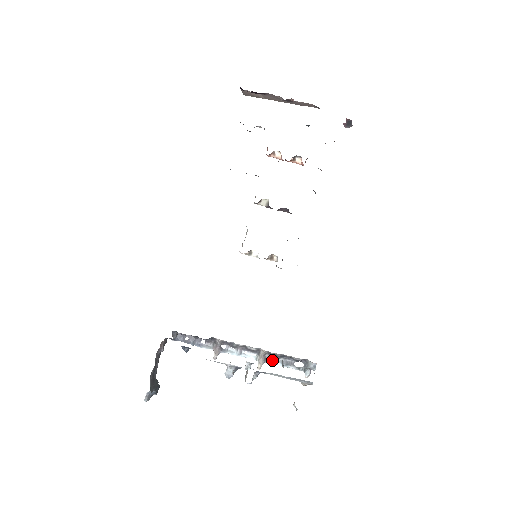
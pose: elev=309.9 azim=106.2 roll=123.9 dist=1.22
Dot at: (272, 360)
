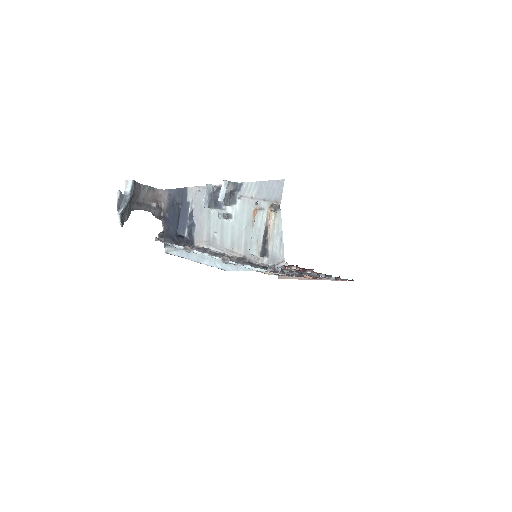
Dot at: (237, 263)
